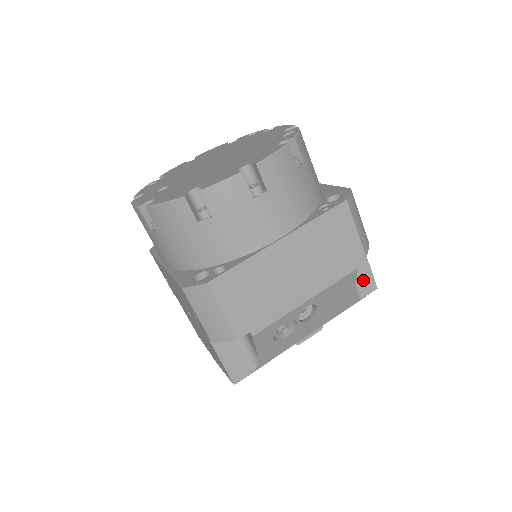
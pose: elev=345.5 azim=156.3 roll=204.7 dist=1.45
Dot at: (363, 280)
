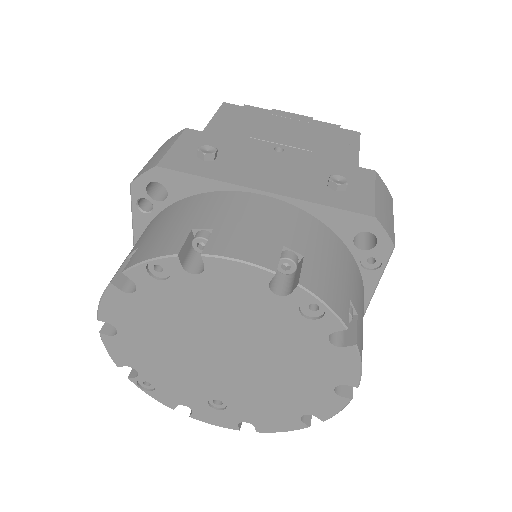
Dot at: occluded
